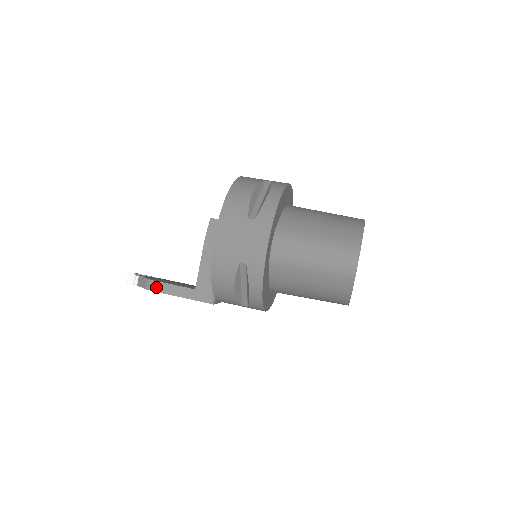
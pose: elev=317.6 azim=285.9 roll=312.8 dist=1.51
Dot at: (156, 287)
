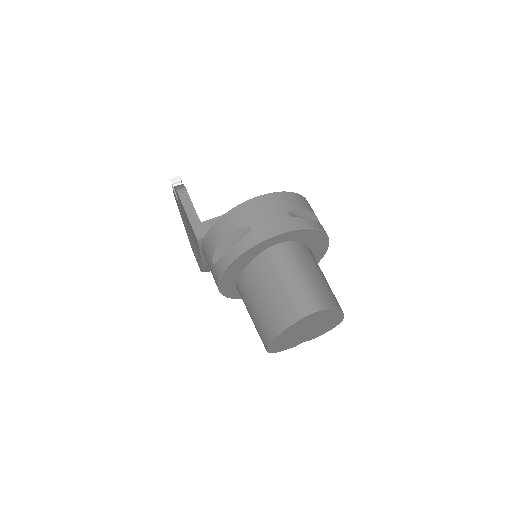
Dot at: (183, 195)
